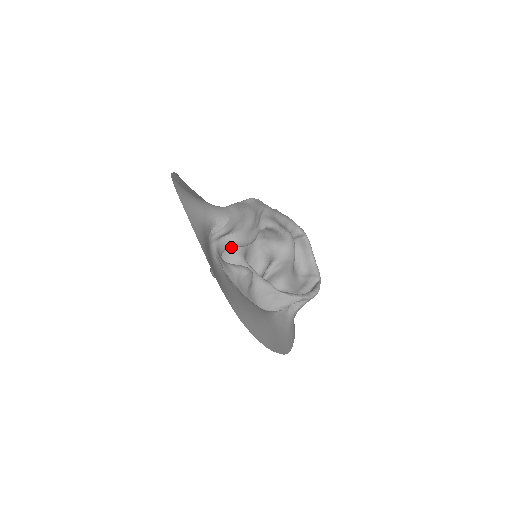
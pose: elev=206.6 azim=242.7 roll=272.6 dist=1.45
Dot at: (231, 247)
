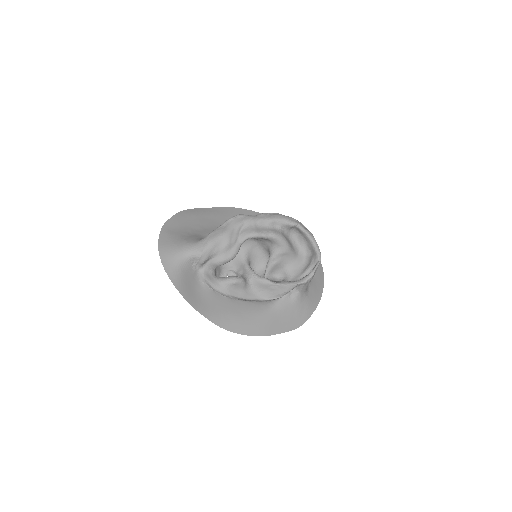
Dot at: (217, 266)
